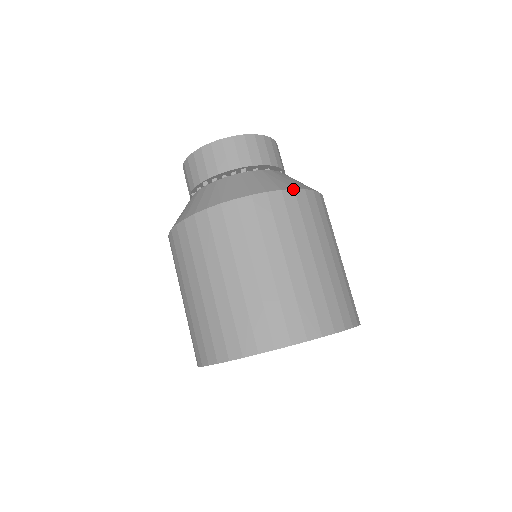
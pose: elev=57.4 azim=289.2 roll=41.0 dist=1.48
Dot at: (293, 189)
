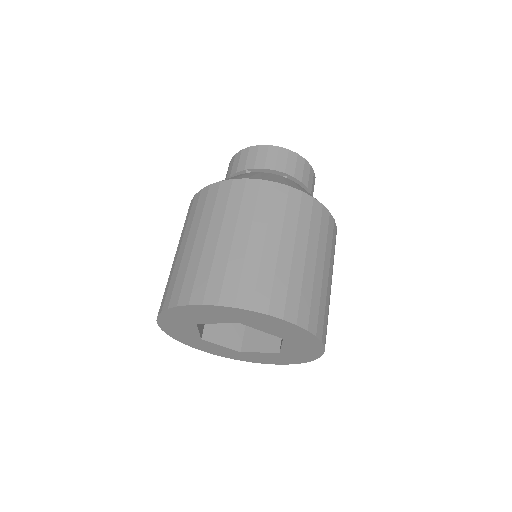
Dot at: (322, 204)
